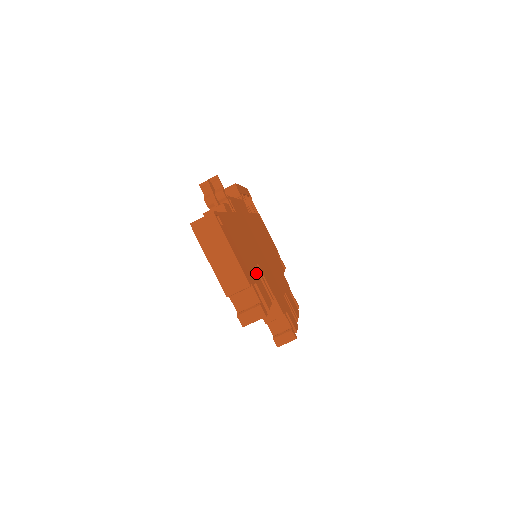
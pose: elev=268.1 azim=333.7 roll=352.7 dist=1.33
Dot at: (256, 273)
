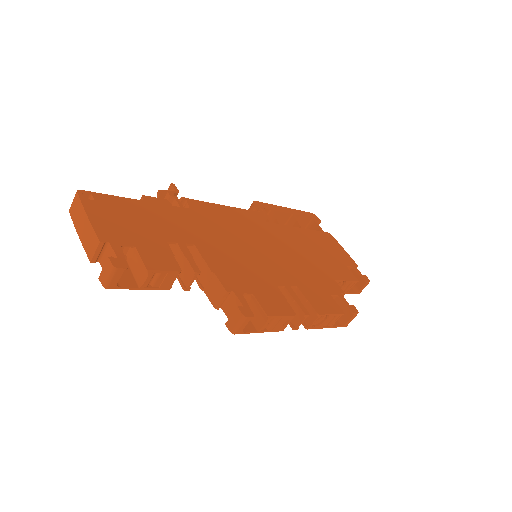
Dot at: (162, 245)
